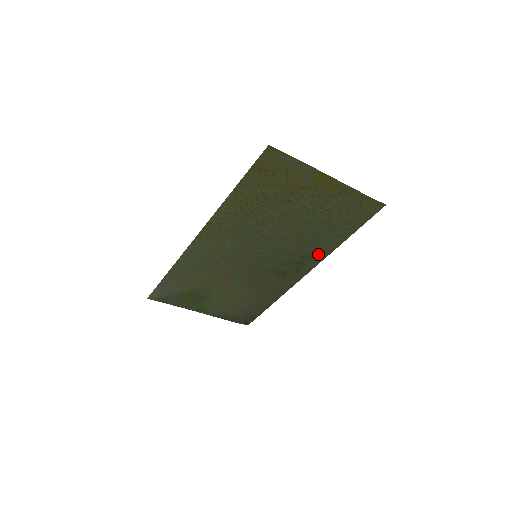
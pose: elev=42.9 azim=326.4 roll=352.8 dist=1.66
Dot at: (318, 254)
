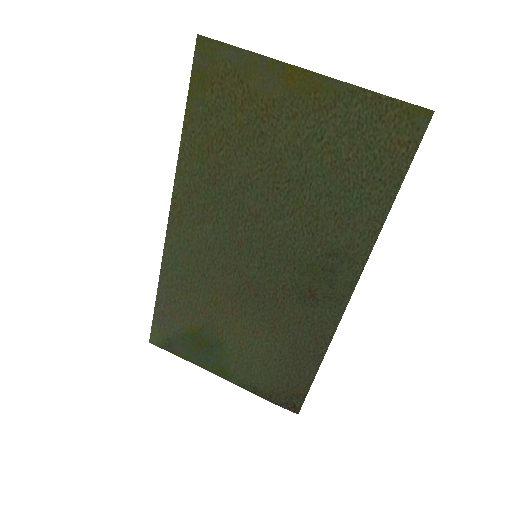
Dot at: (353, 246)
